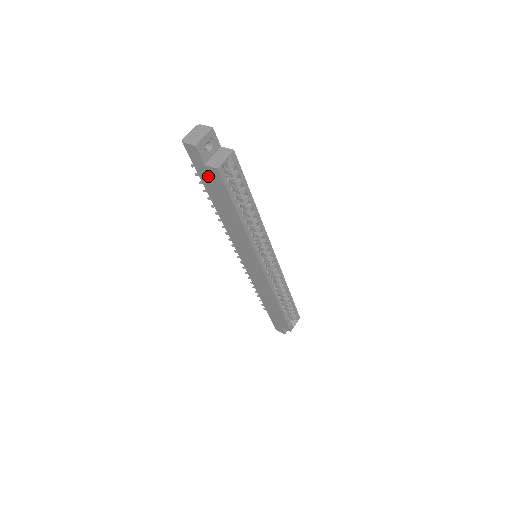
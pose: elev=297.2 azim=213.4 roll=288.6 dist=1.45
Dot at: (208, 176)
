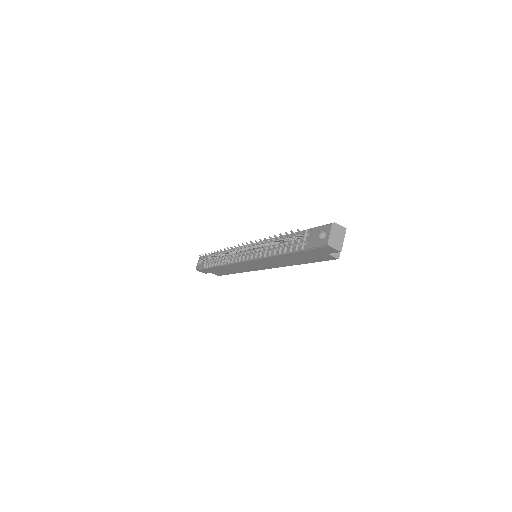
Dot at: (317, 254)
